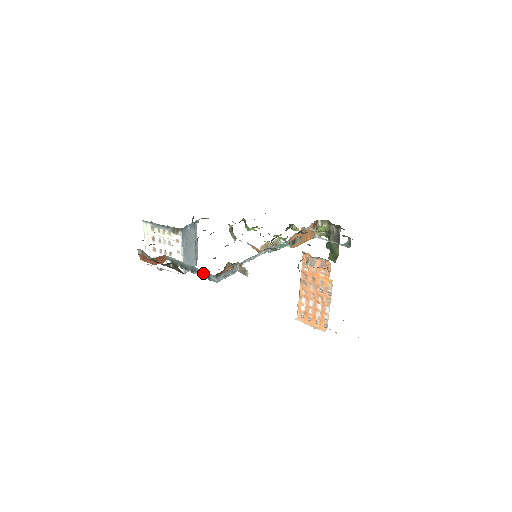
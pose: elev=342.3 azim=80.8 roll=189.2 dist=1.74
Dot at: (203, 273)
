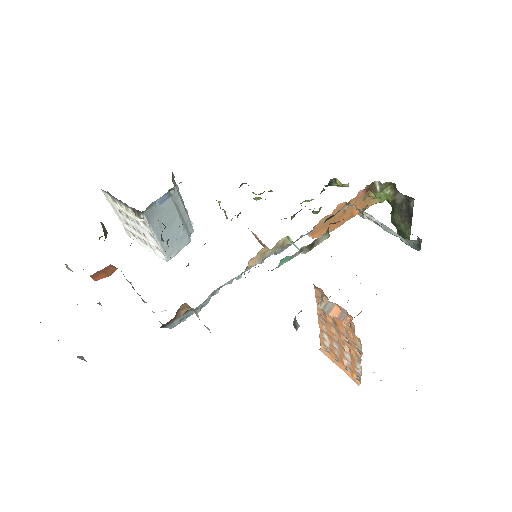
Dot at: occluded
